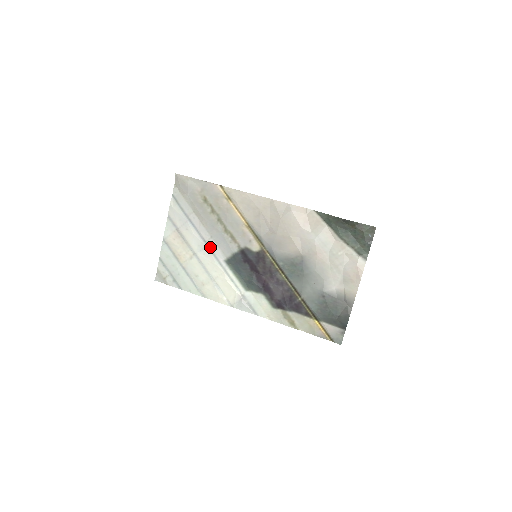
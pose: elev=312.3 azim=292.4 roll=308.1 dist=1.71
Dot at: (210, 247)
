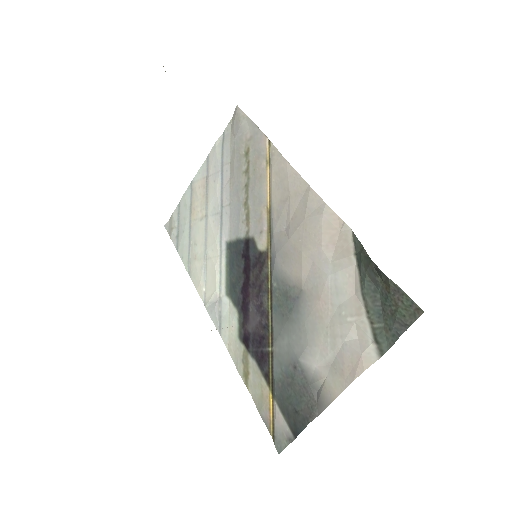
Dot at: (223, 216)
